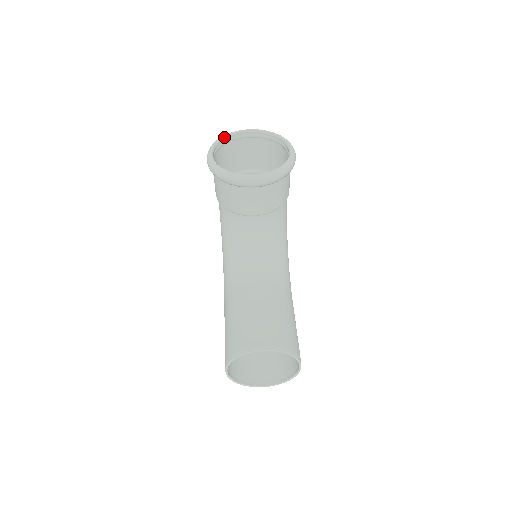
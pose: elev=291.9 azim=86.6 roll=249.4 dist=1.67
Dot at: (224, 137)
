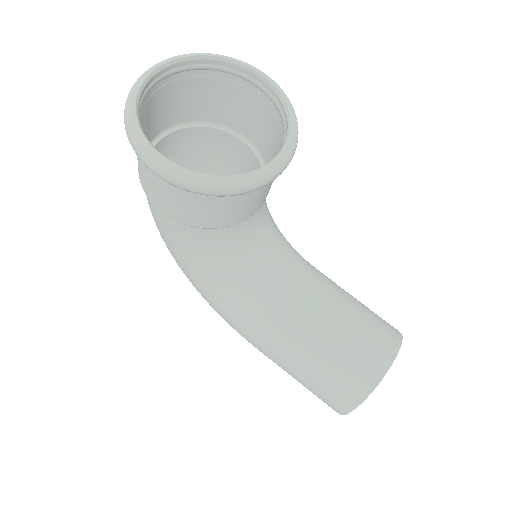
Dot at: (136, 108)
